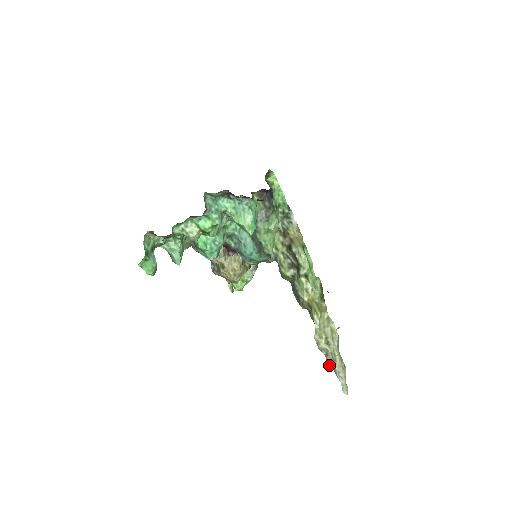
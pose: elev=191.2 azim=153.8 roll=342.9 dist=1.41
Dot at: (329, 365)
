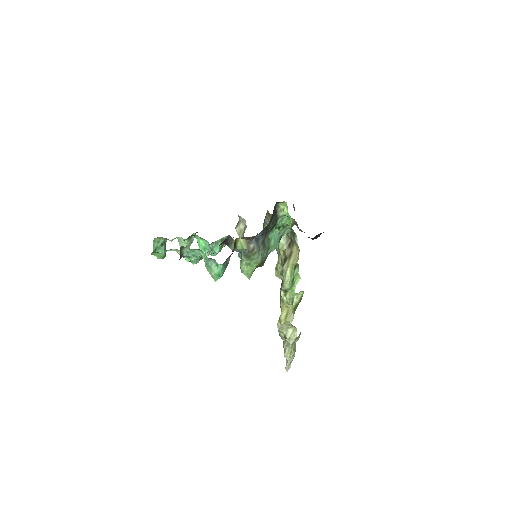
Dot at: occluded
